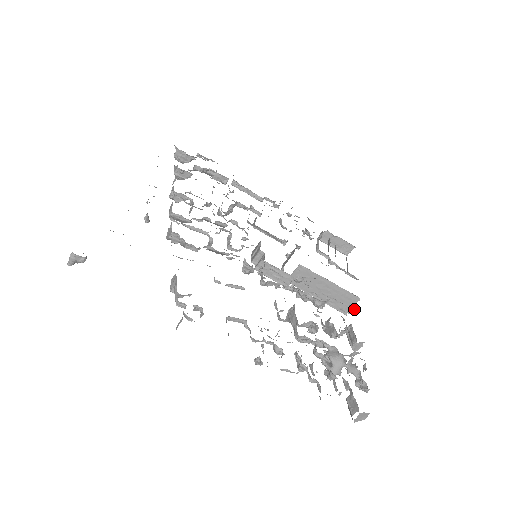
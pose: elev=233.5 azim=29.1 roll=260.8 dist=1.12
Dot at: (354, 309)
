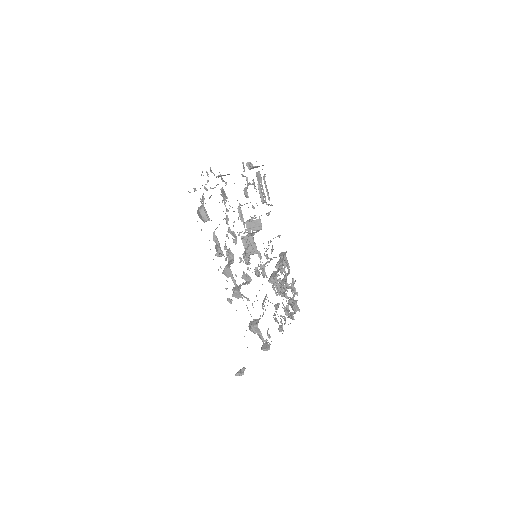
Dot at: occluded
